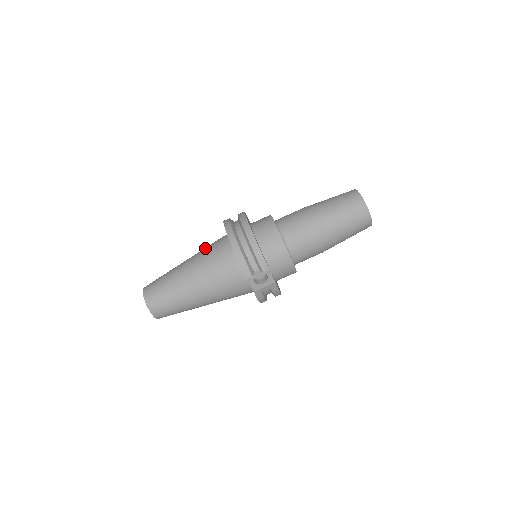
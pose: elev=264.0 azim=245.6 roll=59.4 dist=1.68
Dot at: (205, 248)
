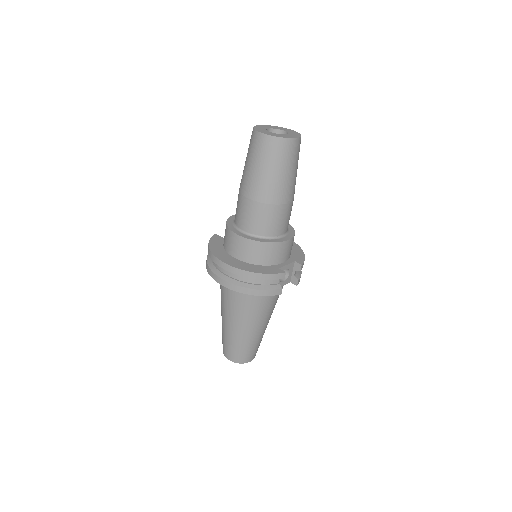
Dot at: (223, 298)
